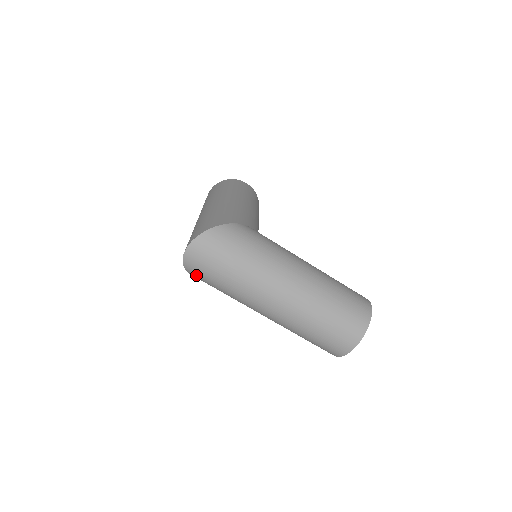
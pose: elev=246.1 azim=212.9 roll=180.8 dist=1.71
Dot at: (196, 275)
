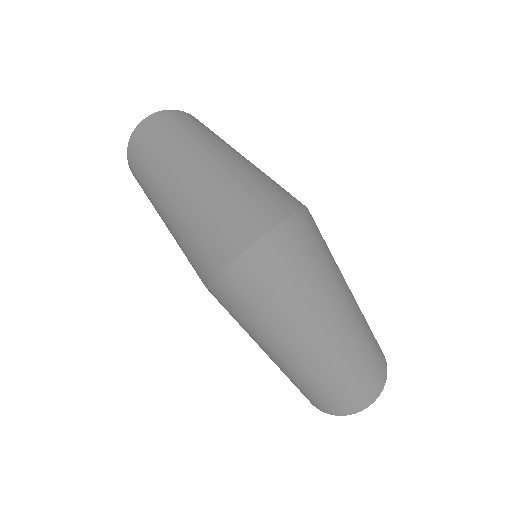
Dot at: (229, 289)
